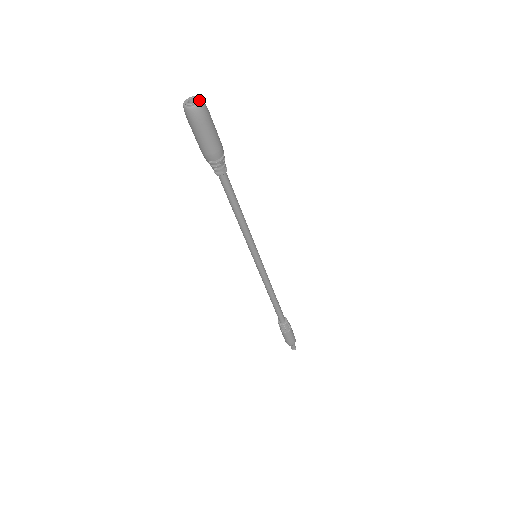
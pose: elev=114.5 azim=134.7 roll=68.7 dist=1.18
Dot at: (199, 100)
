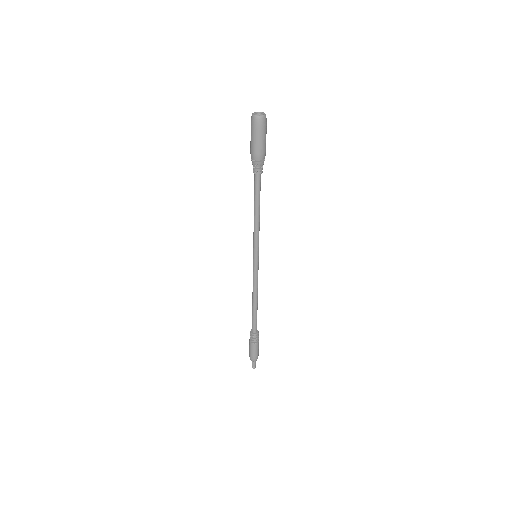
Dot at: (263, 114)
